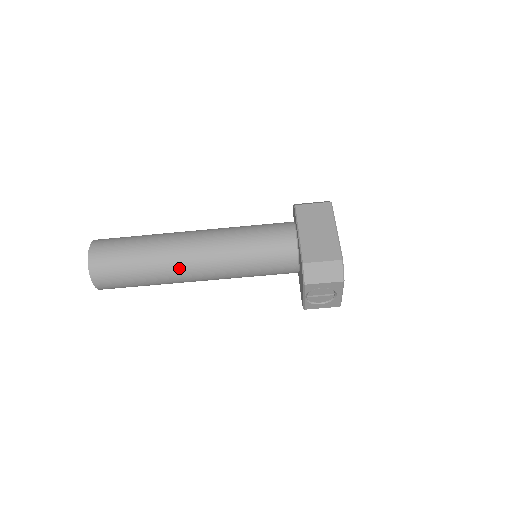
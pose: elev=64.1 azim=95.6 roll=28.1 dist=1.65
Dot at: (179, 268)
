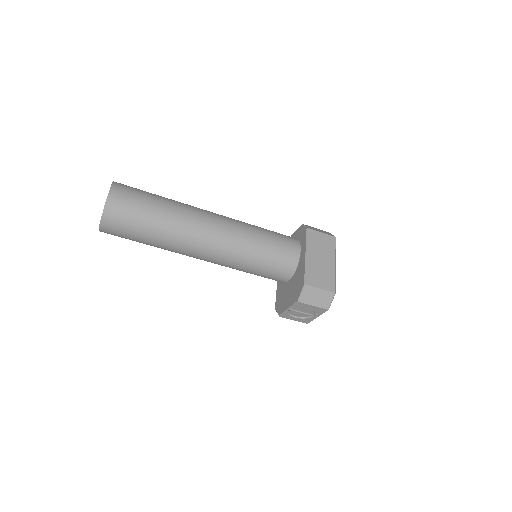
Dot at: (191, 244)
